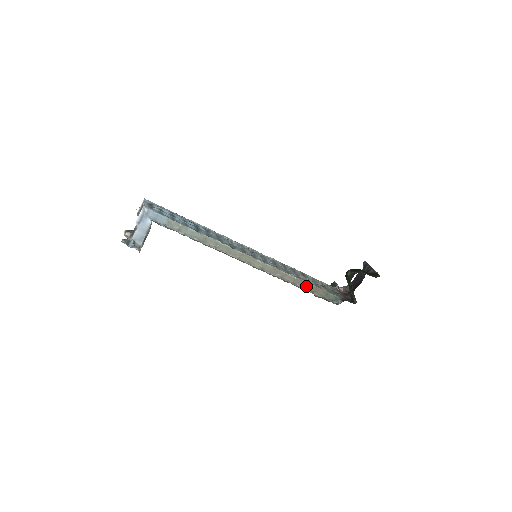
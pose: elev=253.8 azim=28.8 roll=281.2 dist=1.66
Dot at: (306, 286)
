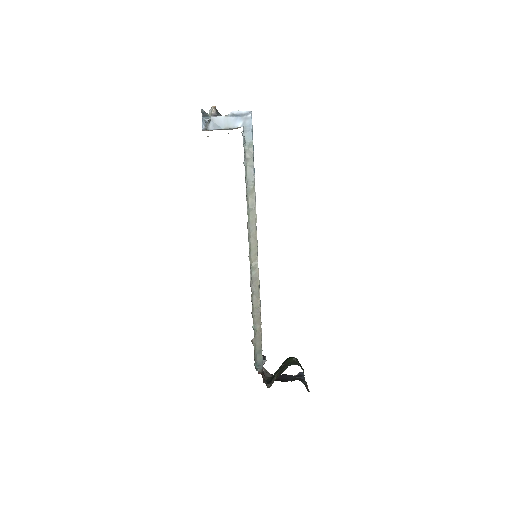
Dot at: (257, 324)
